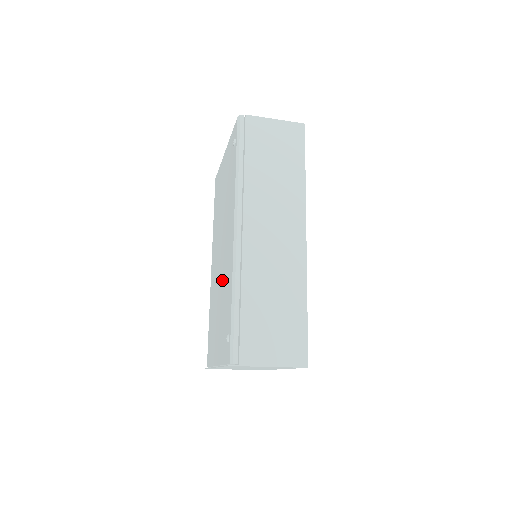
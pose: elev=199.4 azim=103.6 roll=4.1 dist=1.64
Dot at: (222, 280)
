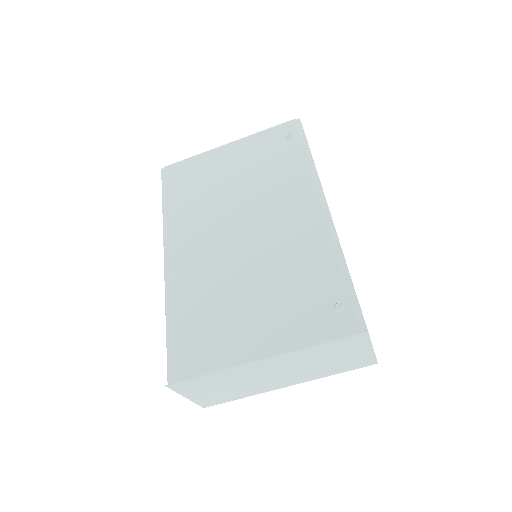
Dot at: (267, 258)
